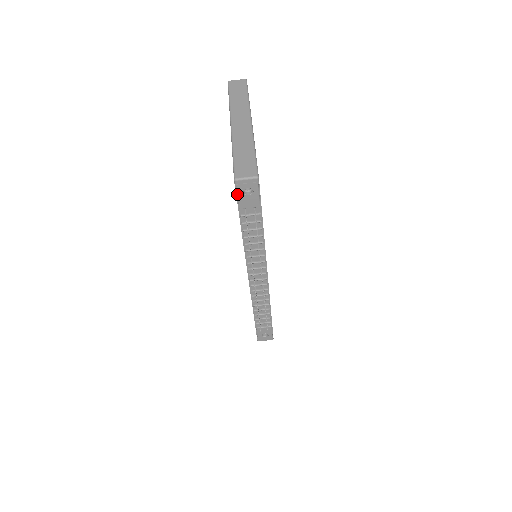
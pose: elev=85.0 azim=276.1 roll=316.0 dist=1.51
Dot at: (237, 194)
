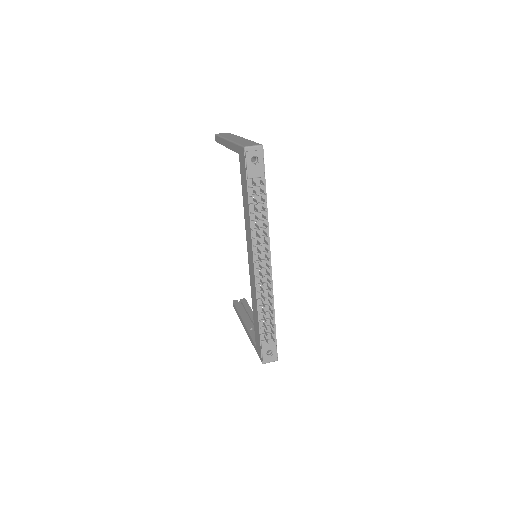
Dot at: (246, 162)
